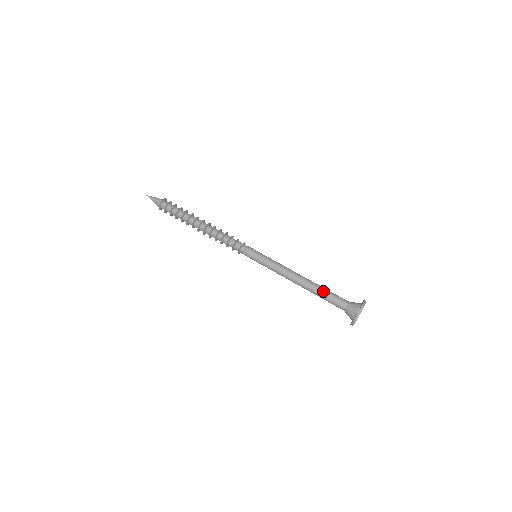
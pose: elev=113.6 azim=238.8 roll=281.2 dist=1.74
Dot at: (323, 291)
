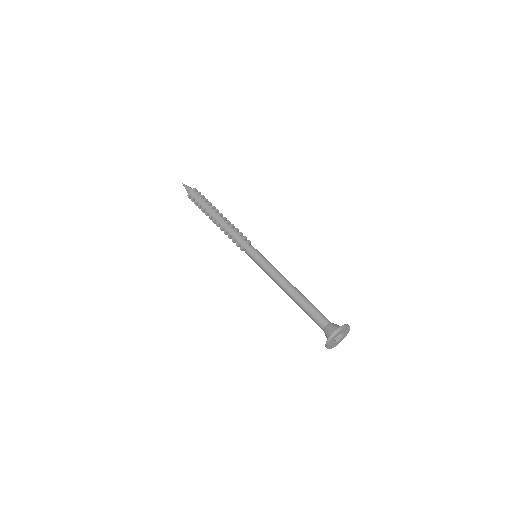
Dot at: (307, 304)
